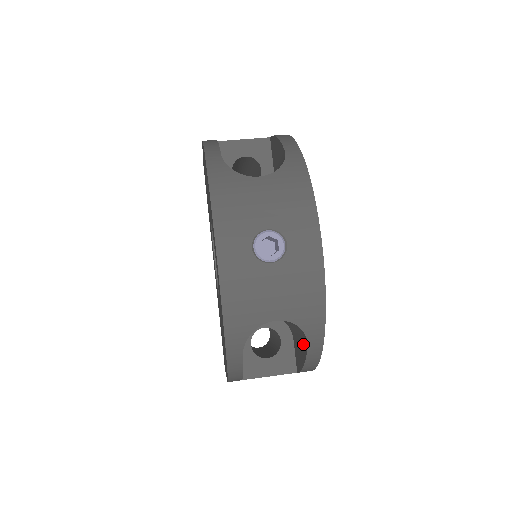
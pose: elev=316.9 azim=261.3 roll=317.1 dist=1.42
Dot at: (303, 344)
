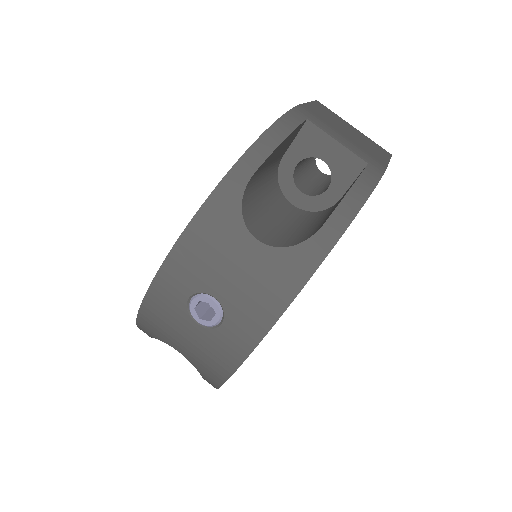
Dot at: occluded
